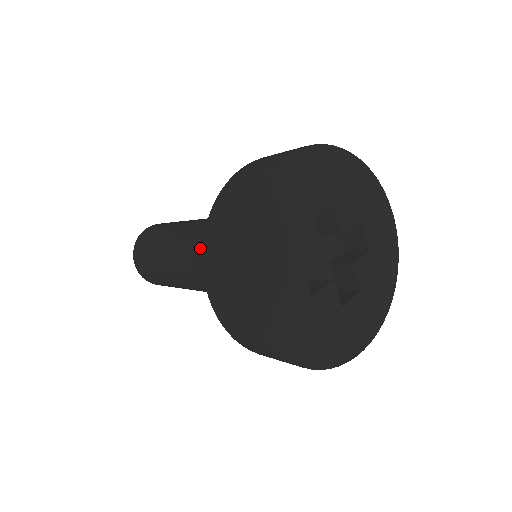
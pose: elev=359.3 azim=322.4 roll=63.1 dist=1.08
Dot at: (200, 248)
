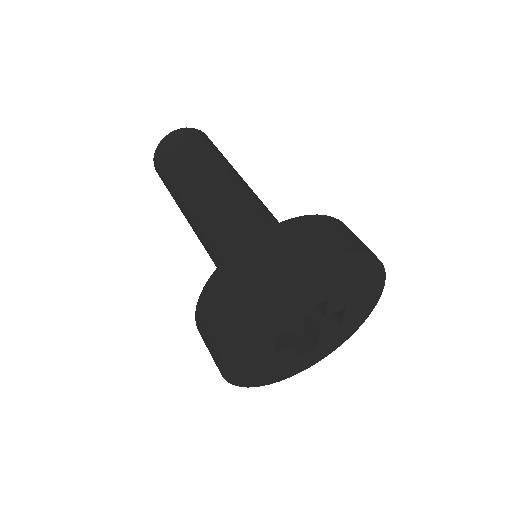
Dot at: (212, 226)
